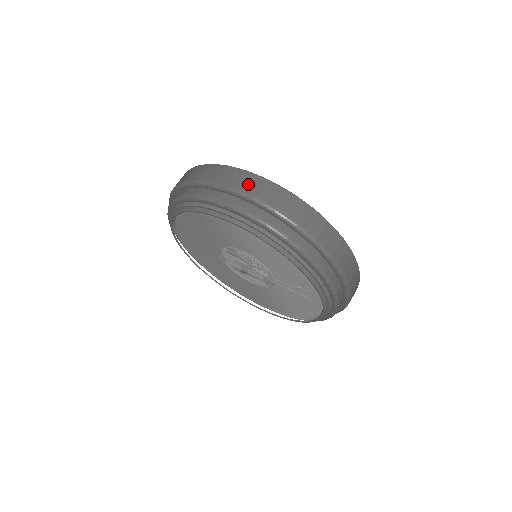
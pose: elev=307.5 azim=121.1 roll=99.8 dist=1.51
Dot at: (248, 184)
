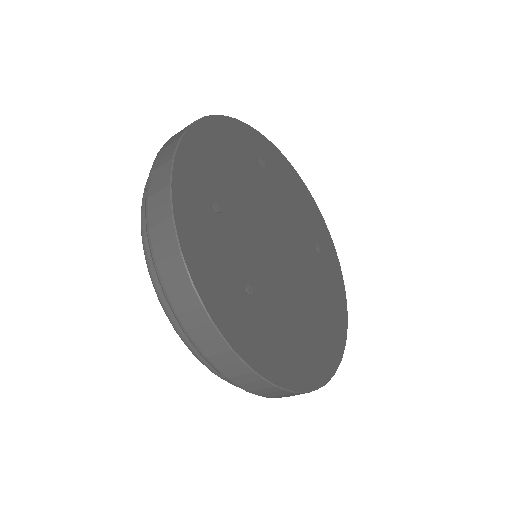
Dot at: (204, 340)
